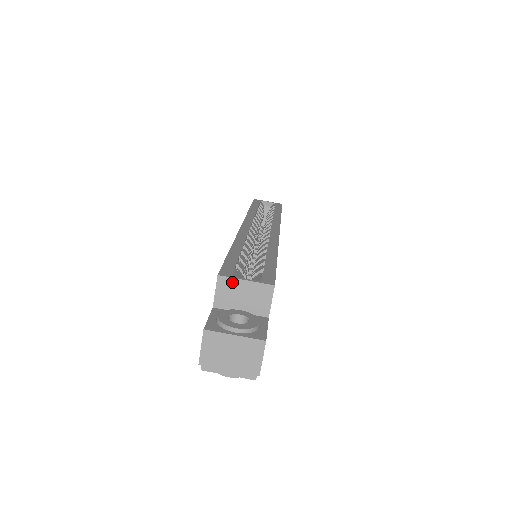
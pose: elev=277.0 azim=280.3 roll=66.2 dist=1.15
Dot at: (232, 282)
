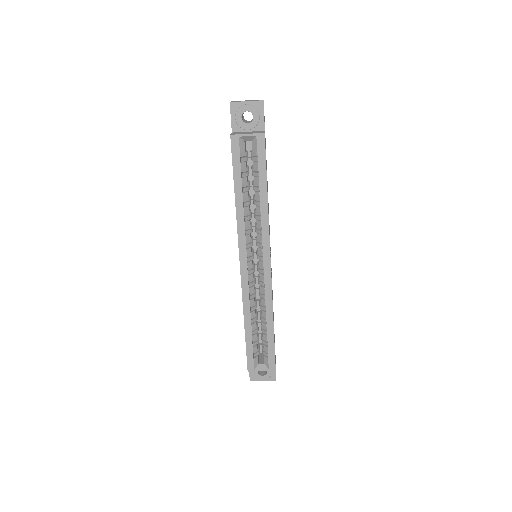
Dot at: (255, 370)
